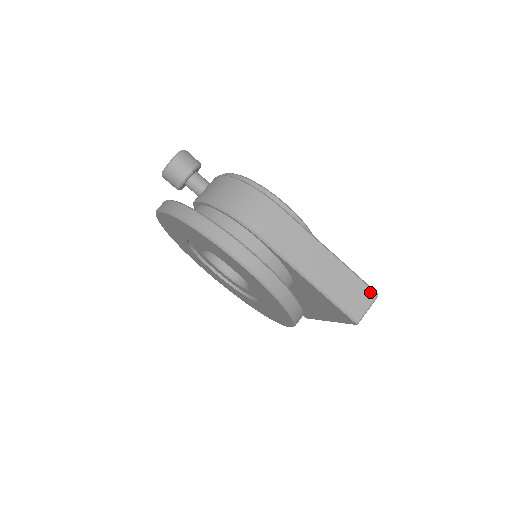
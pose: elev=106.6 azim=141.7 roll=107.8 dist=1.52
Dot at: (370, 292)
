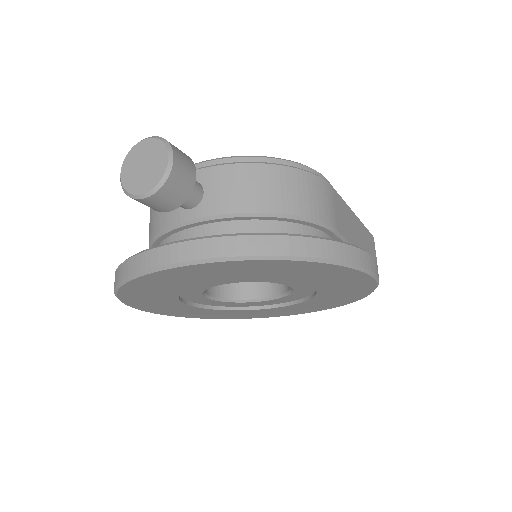
Dot at: (372, 238)
